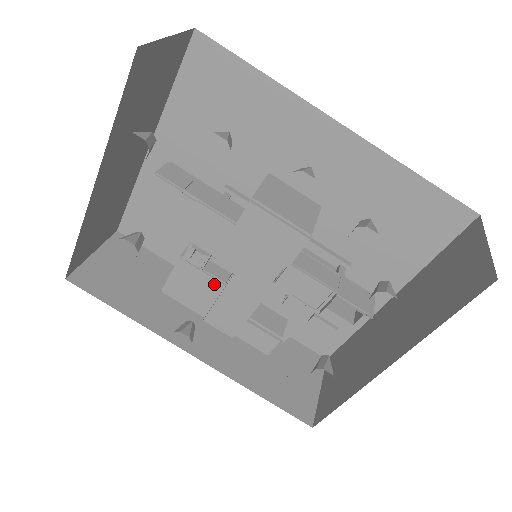
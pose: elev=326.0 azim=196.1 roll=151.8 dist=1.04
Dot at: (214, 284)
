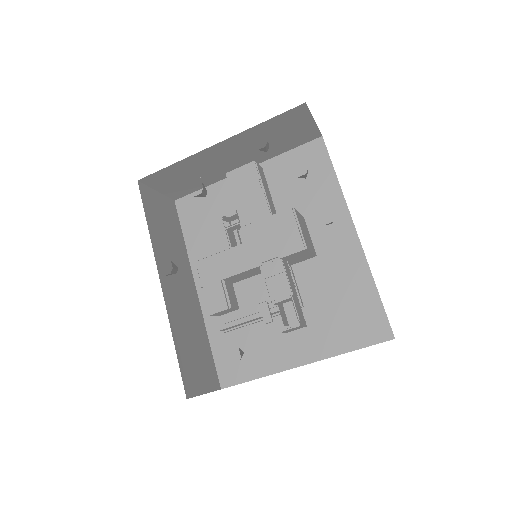
Dot at: (224, 243)
